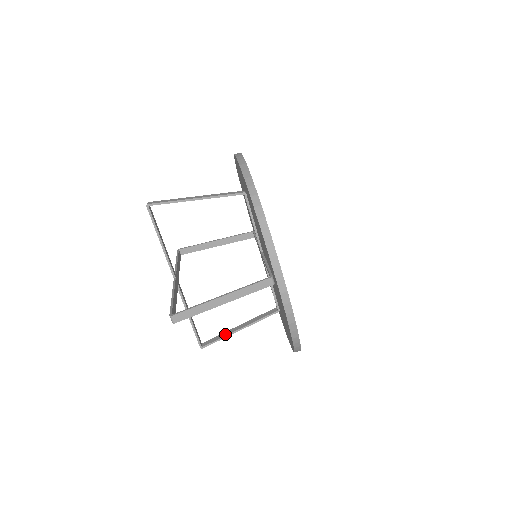
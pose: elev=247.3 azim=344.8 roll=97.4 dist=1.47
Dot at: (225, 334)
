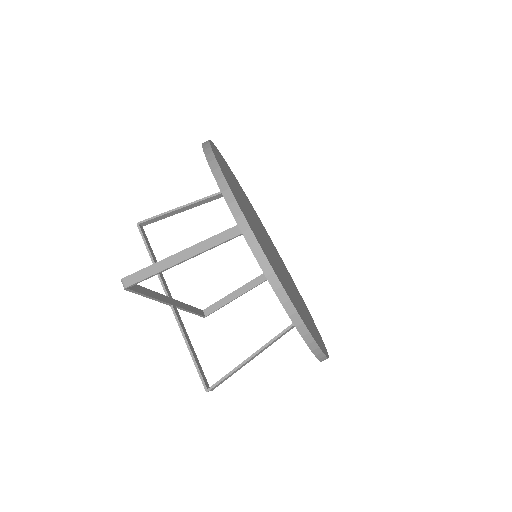
Dot at: (235, 367)
